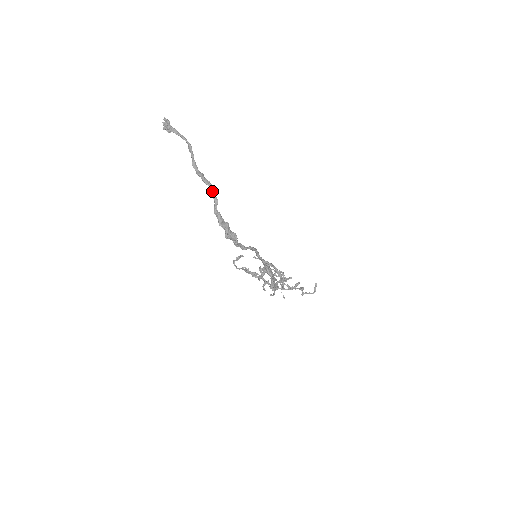
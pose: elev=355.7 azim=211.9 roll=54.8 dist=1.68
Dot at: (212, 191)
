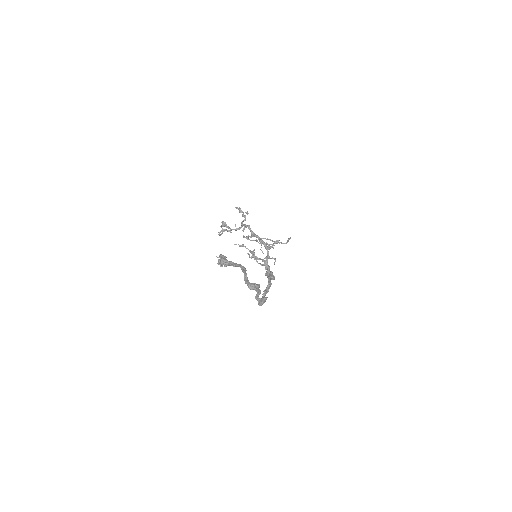
Dot at: (258, 288)
